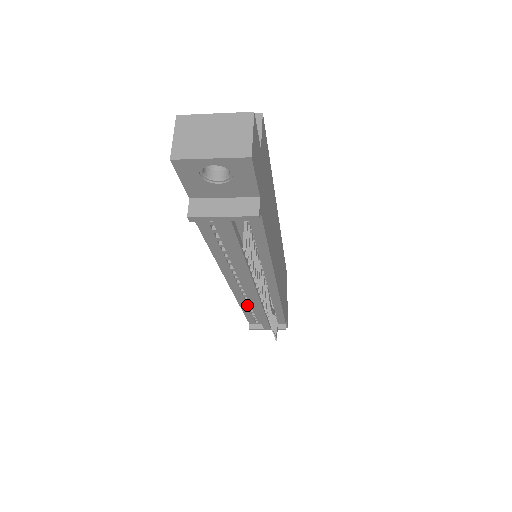
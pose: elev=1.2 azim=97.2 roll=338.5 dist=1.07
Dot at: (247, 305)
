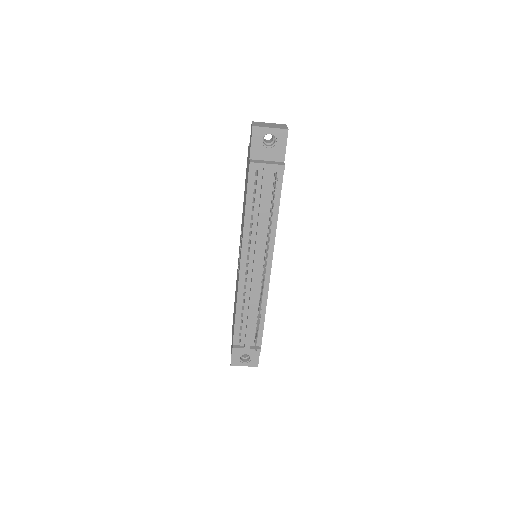
Dot at: (242, 303)
